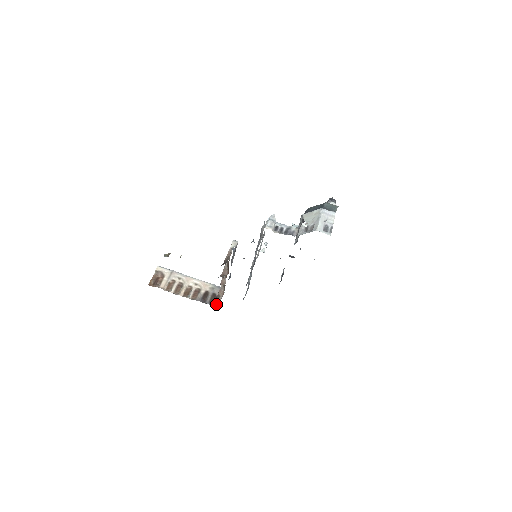
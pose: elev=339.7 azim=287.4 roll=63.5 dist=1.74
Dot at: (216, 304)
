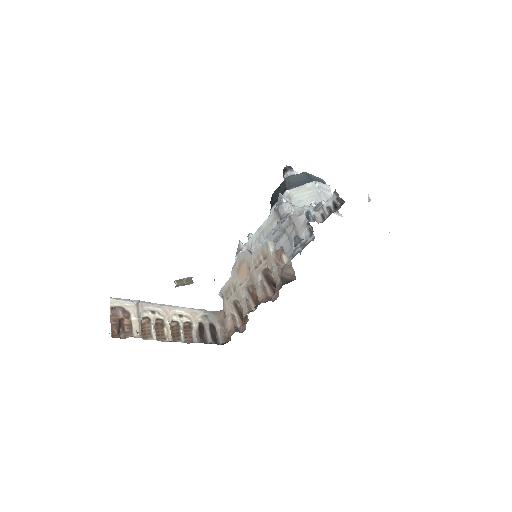
Dot at: (223, 340)
